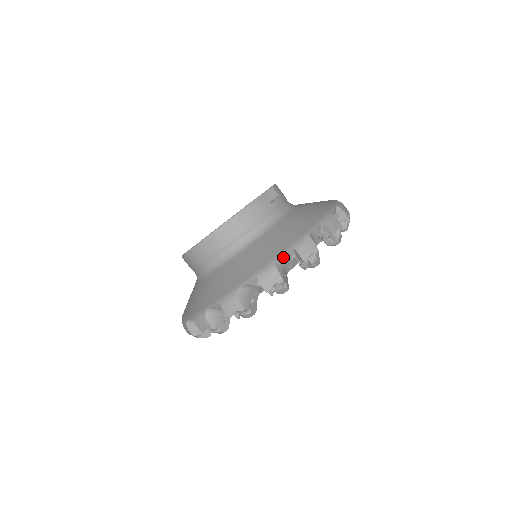
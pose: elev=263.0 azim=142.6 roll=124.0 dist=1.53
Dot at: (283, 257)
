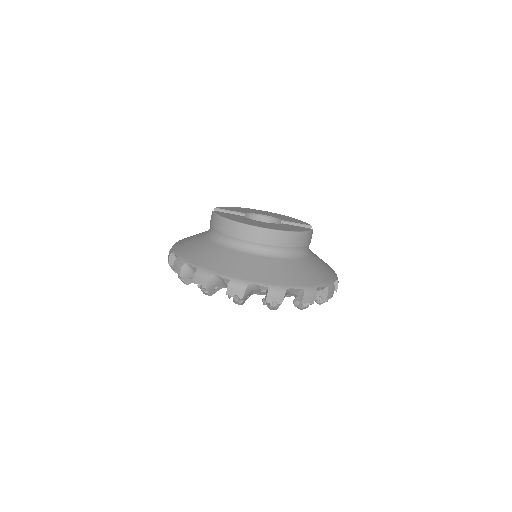
Dot at: (320, 288)
